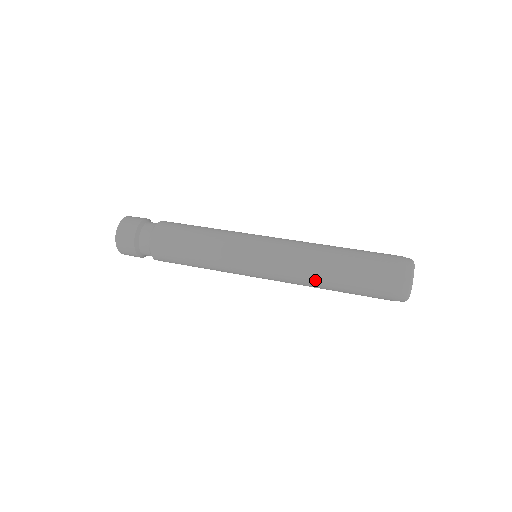
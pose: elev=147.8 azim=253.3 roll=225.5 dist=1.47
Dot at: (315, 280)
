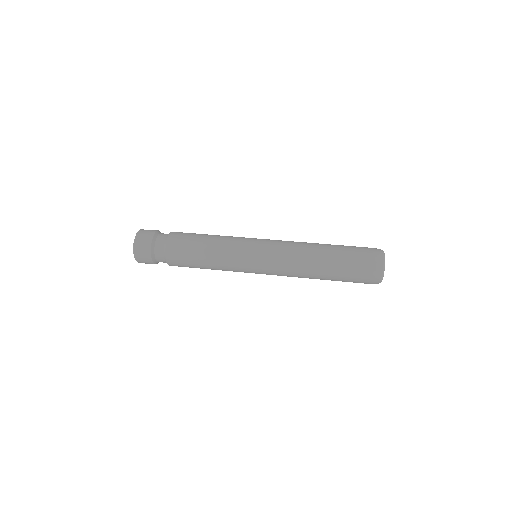
Dot at: (309, 260)
